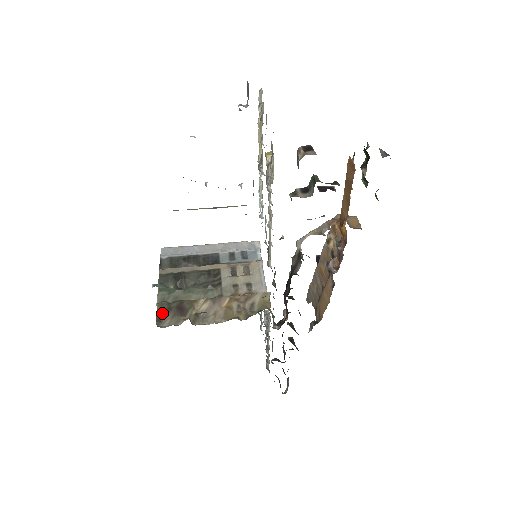
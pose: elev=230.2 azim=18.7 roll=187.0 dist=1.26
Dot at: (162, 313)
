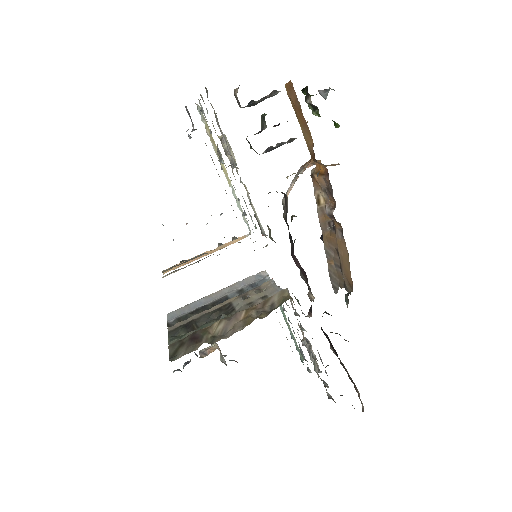
Dot at: (175, 350)
